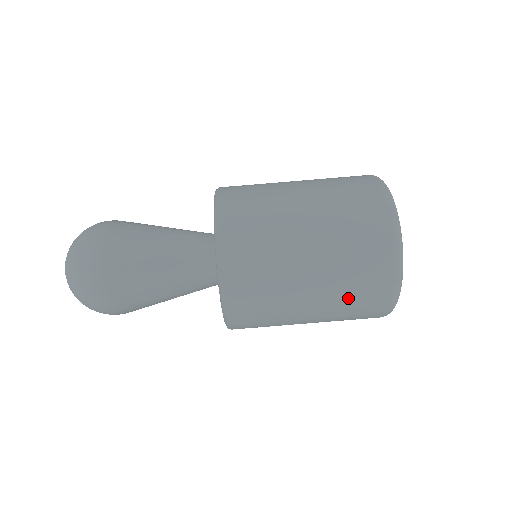
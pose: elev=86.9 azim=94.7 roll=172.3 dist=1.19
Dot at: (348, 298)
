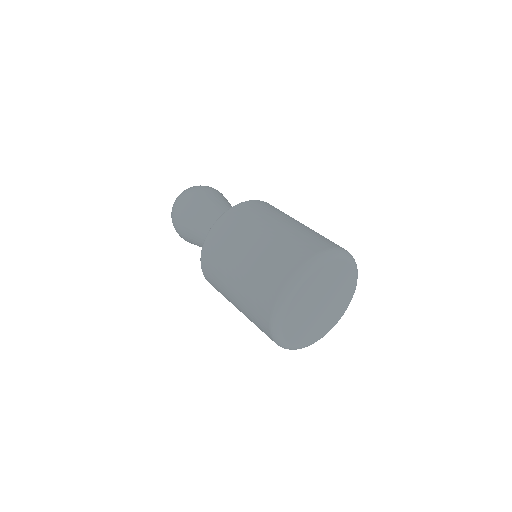
Dot at: (313, 234)
